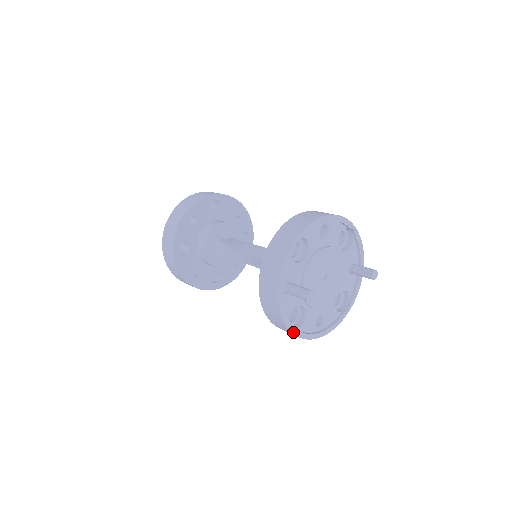
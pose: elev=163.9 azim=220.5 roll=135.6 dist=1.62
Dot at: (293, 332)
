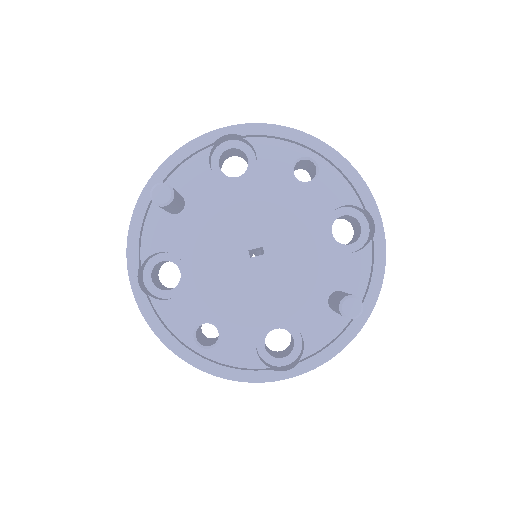
Dot at: (134, 287)
